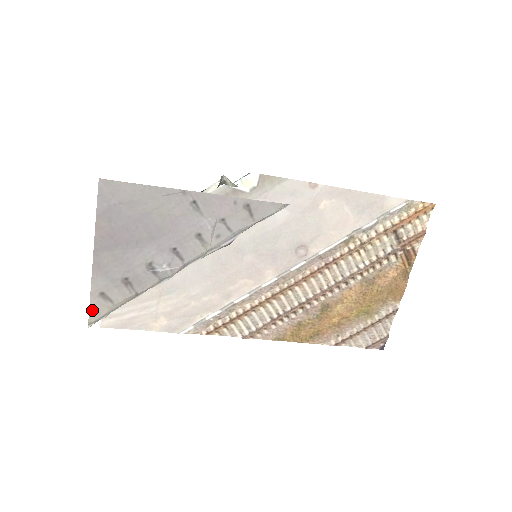
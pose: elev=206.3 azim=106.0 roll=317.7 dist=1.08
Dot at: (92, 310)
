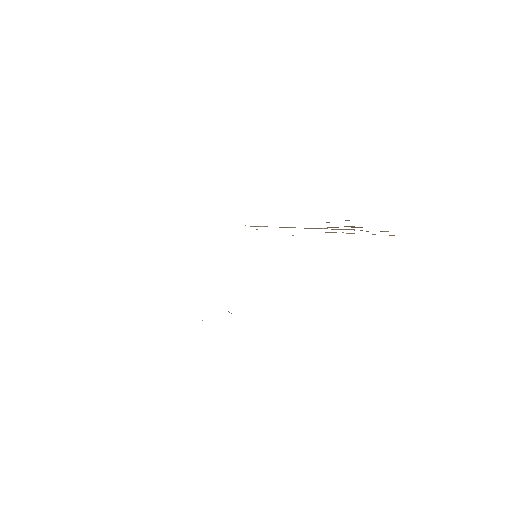
Dot at: occluded
